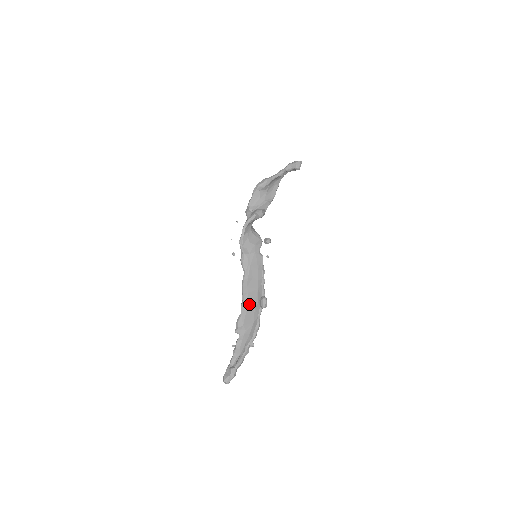
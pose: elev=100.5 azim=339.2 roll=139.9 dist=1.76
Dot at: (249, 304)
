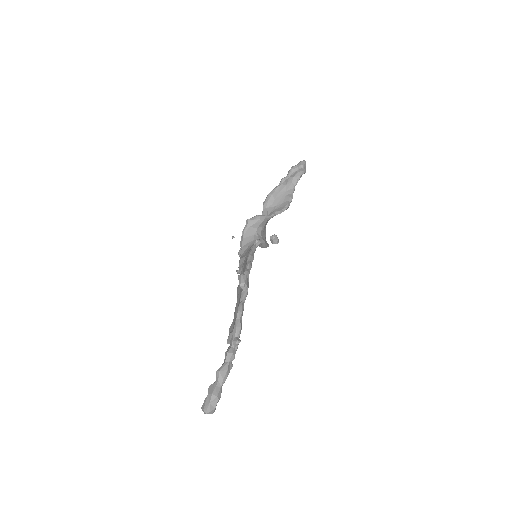
Dot at: (239, 300)
